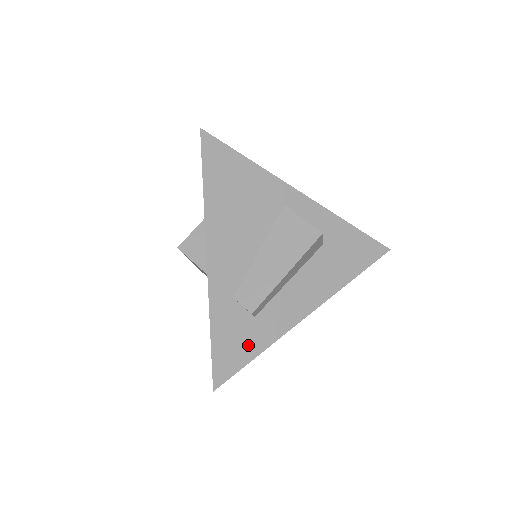
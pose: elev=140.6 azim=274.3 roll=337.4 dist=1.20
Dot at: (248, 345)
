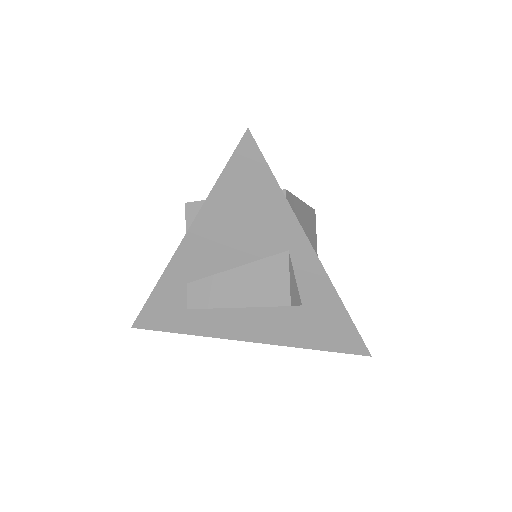
Dot at: (178, 322)
